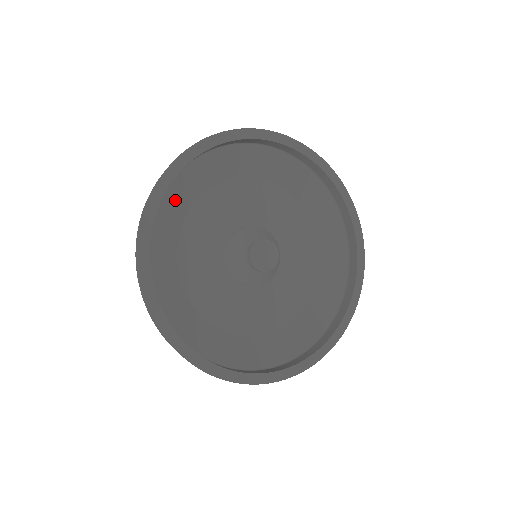
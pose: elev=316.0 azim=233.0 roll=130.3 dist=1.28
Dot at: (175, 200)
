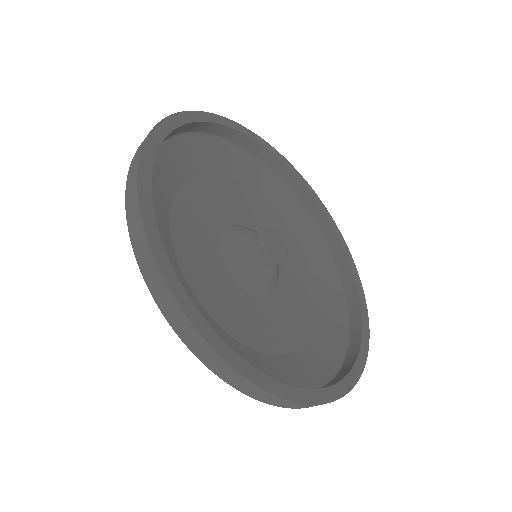
Dot at: (189, 152)
